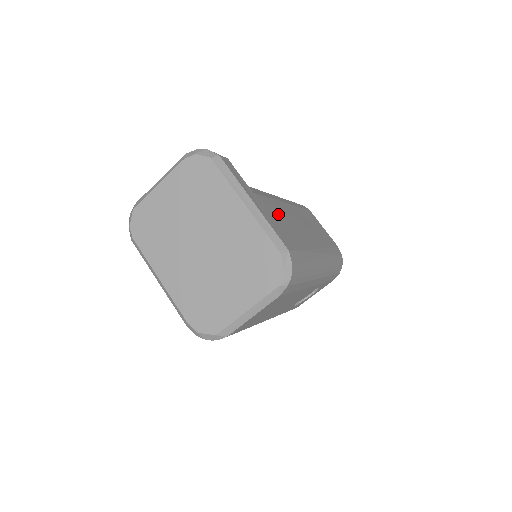
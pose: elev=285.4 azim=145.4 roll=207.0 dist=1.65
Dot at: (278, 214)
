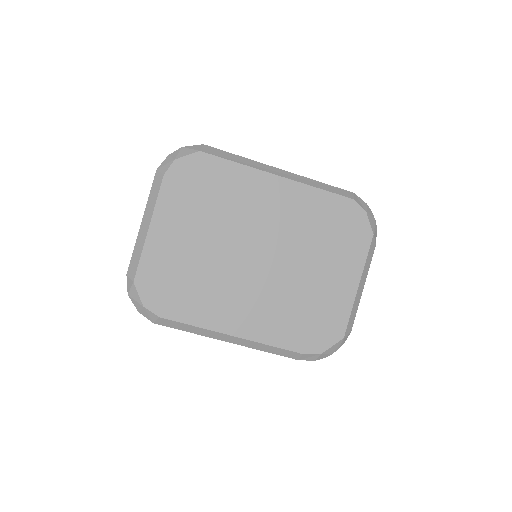
Dot at: occluded
